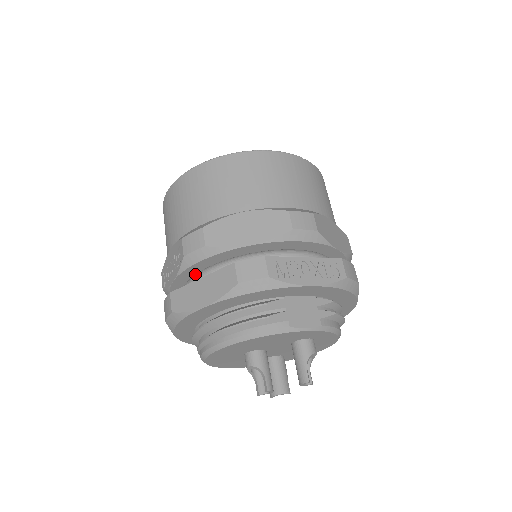
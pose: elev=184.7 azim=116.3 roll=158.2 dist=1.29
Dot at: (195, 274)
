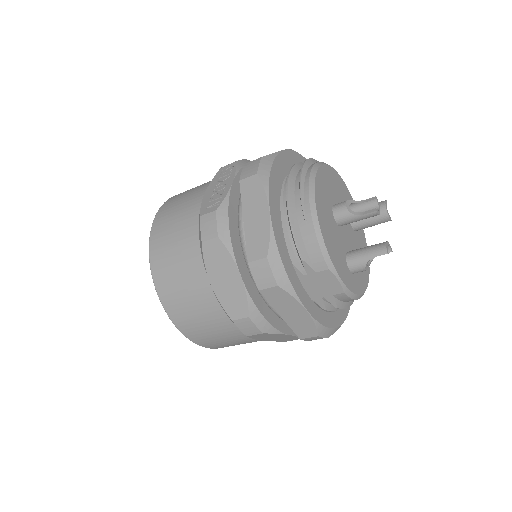
Dot at: occluded
